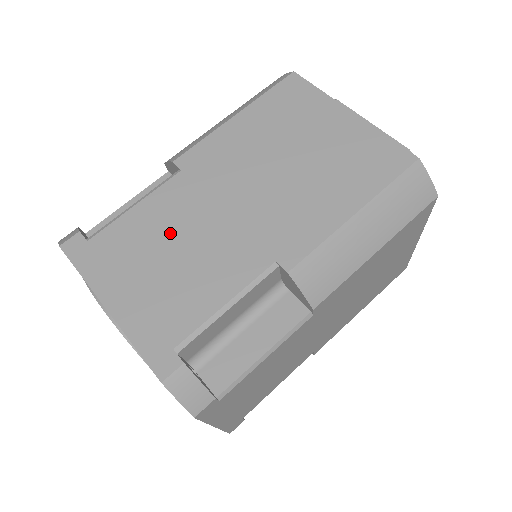
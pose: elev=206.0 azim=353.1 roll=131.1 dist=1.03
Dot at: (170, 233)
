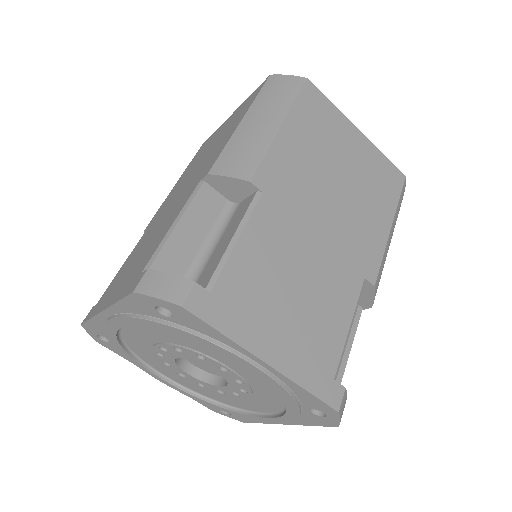
Dot at: (284, 267)
